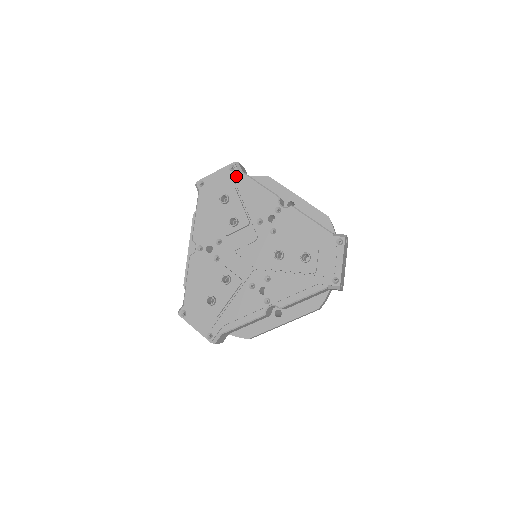
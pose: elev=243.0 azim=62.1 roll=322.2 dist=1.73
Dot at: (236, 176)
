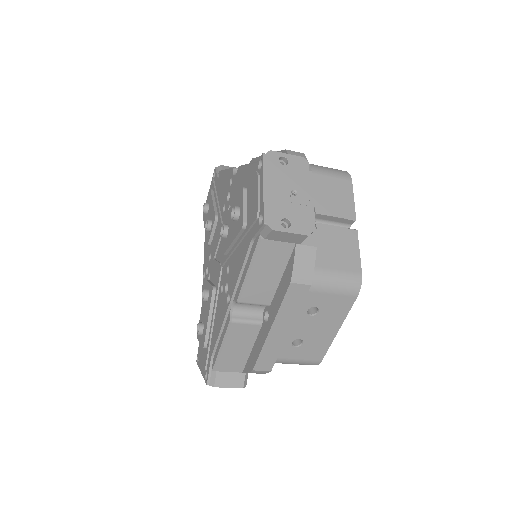
Dot at: (215, 179)
